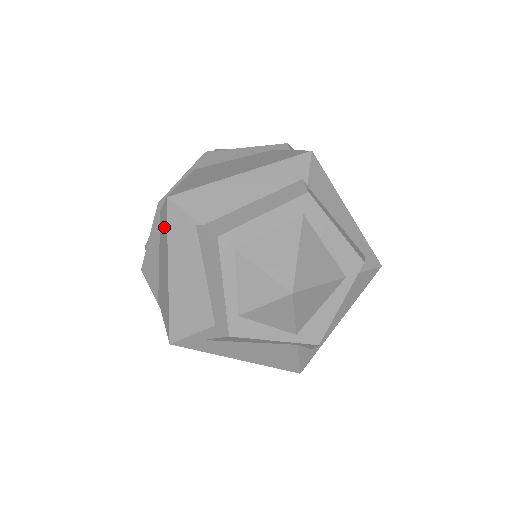
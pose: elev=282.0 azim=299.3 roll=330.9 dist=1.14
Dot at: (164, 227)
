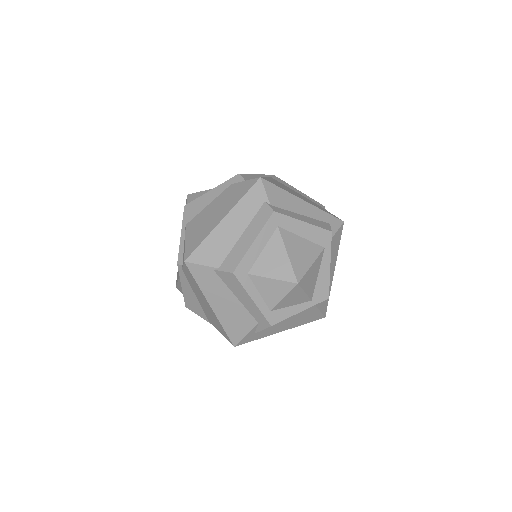
Dot at: (191, 279)
